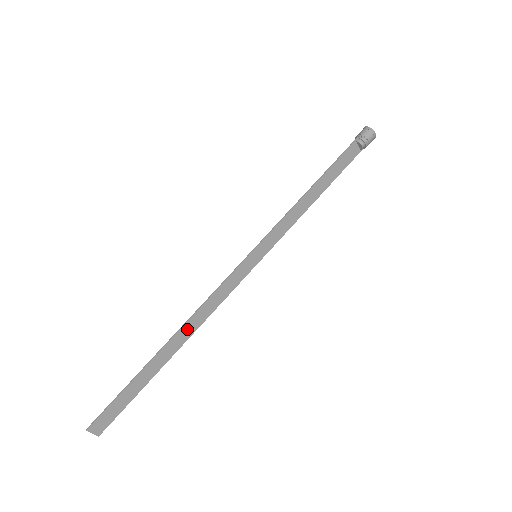
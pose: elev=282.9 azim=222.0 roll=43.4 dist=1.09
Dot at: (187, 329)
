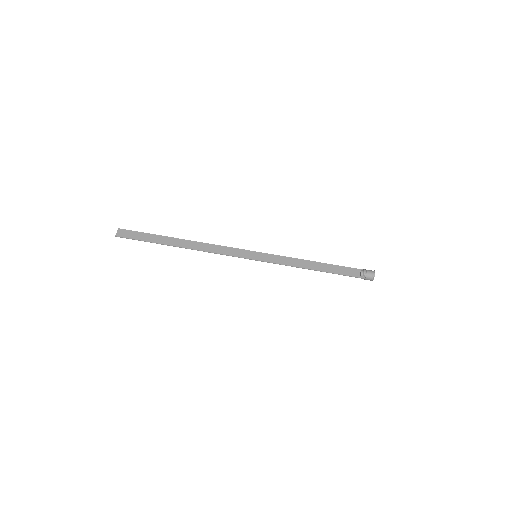
Dot at: (195, 245)
